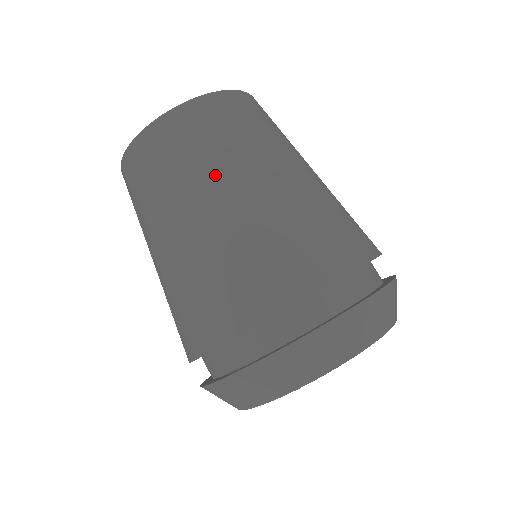
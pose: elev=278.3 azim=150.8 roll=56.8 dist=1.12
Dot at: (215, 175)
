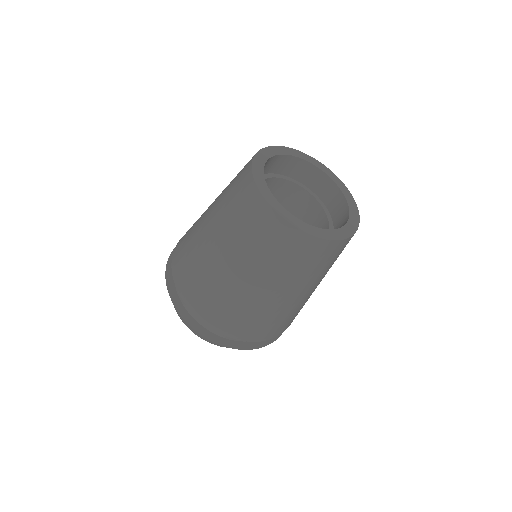
Dot at: (308, 283)
